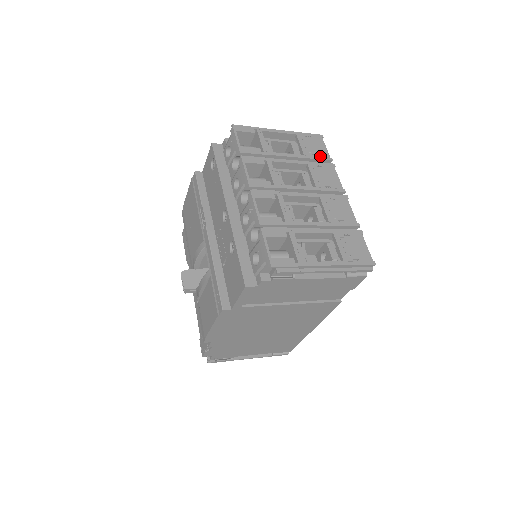
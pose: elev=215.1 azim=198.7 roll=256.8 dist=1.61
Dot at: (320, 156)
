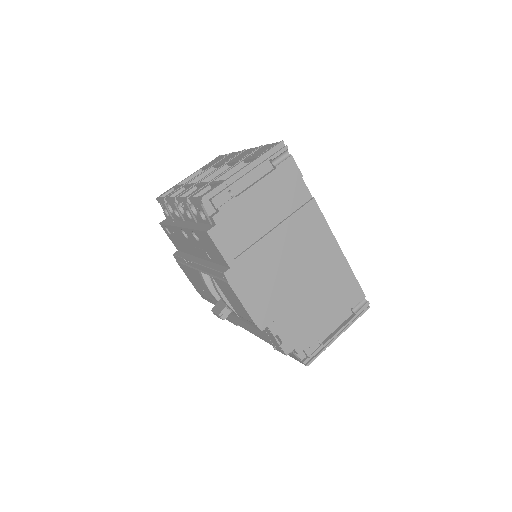
Dot at: (221, 159)
